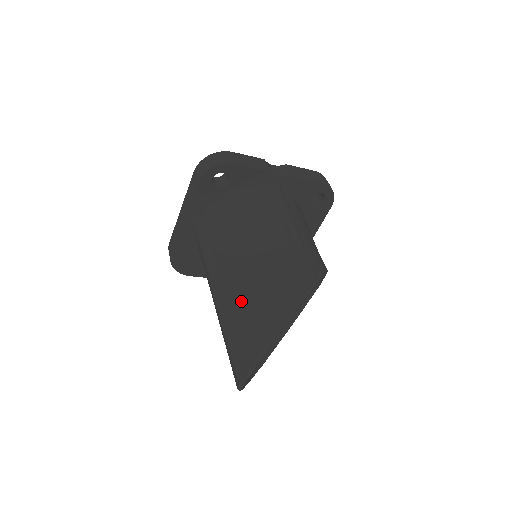
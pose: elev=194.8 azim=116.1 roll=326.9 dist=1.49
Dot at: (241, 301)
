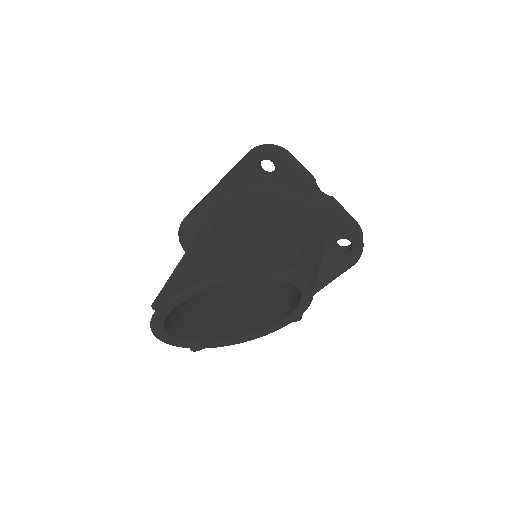
Dot at: (211, 248)
